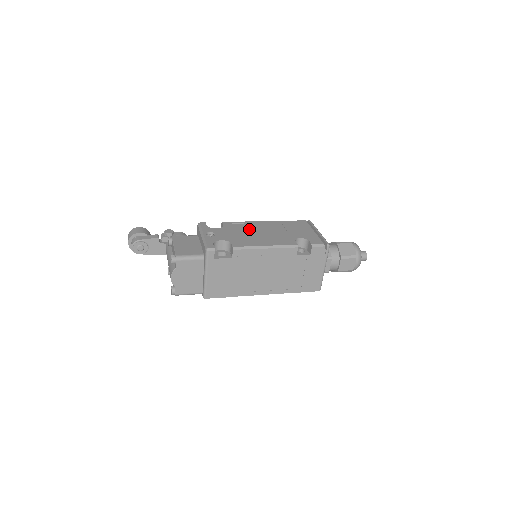
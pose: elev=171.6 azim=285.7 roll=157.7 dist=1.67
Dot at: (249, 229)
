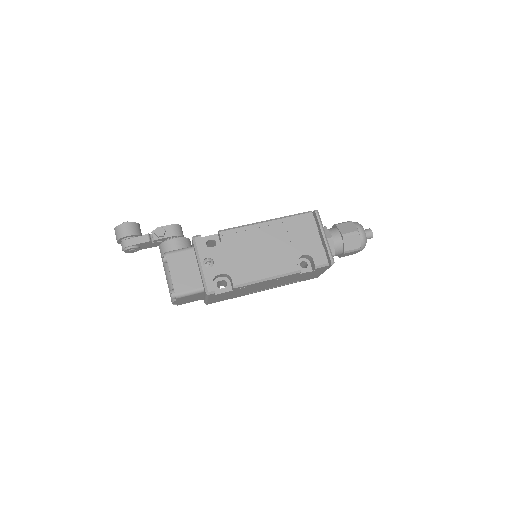
Dot at: (249, 244)
